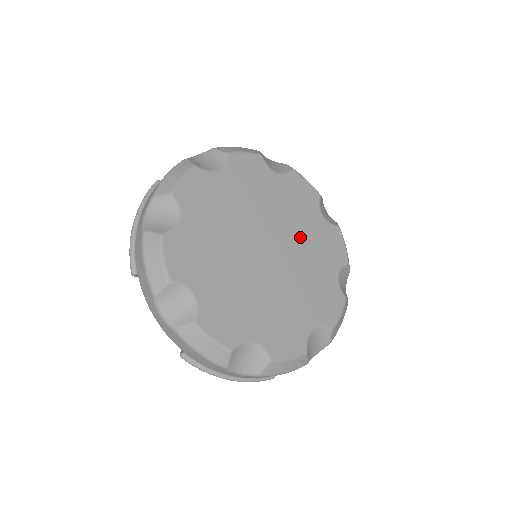
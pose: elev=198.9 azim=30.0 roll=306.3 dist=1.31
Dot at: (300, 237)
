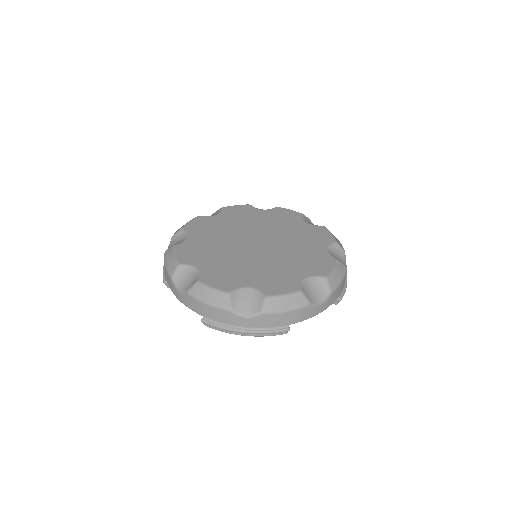
Dot at: (287, 234)
